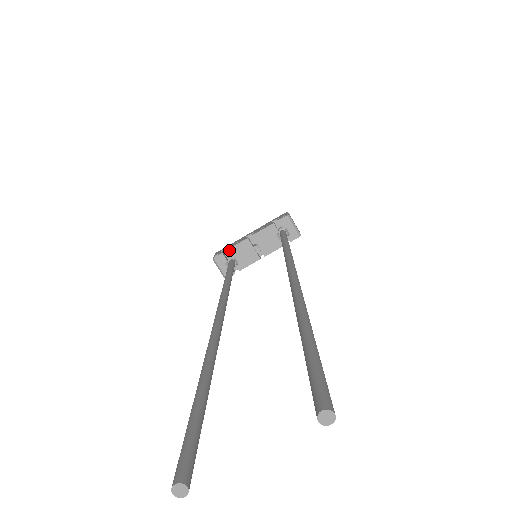
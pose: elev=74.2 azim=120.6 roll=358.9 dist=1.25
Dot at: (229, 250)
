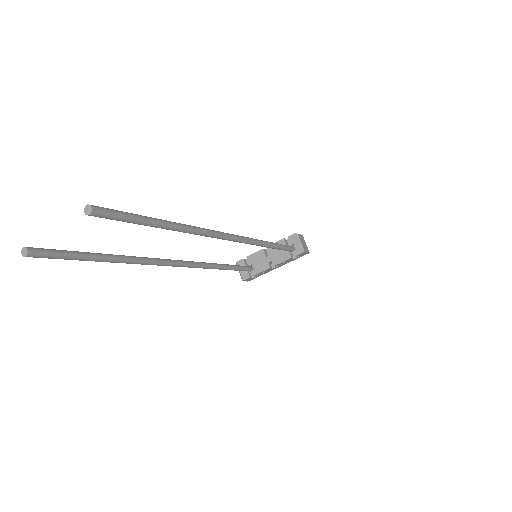
Dot at: (248, 257)
